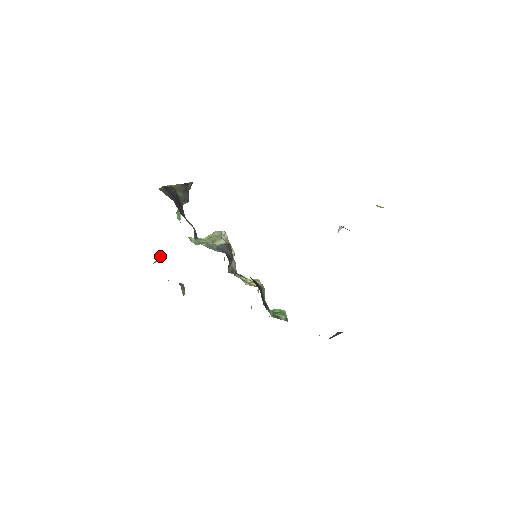
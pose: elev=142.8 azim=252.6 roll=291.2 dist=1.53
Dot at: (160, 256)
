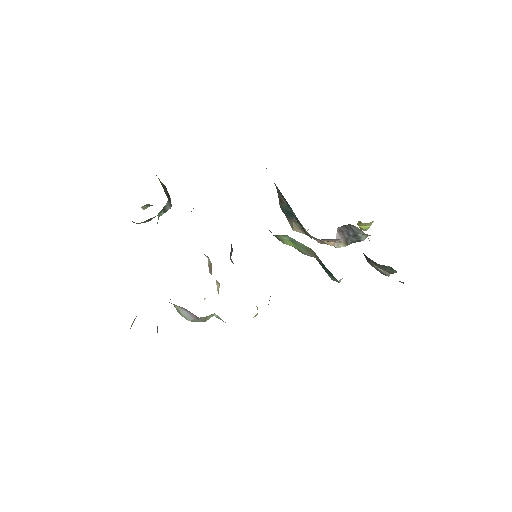
Dot at: occluded
